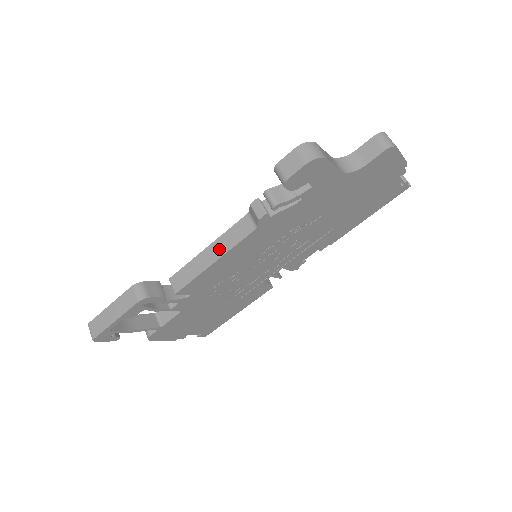
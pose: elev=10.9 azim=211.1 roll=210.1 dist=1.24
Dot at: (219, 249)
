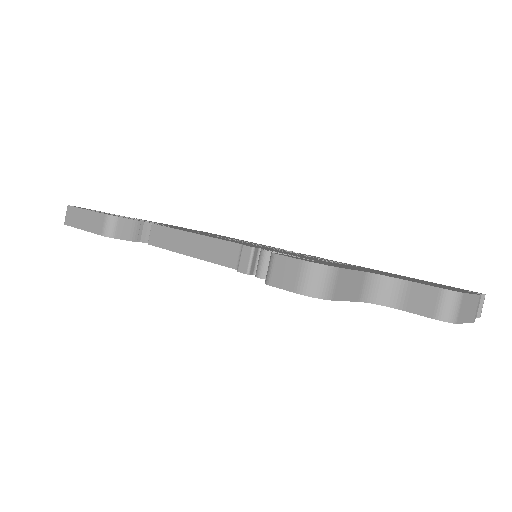
Dot at: (199, 248)
